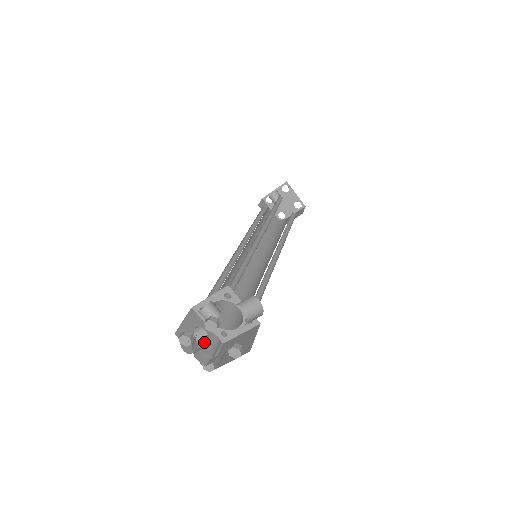
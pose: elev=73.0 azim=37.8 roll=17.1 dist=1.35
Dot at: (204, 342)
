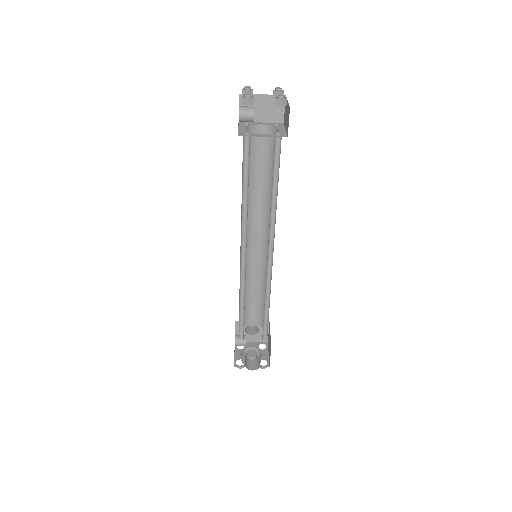
Dot at: occluded
